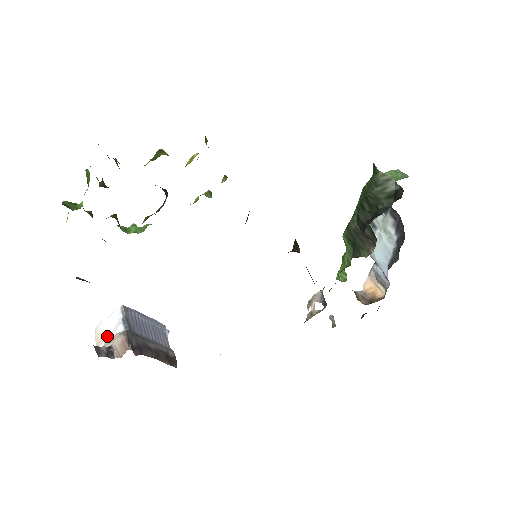
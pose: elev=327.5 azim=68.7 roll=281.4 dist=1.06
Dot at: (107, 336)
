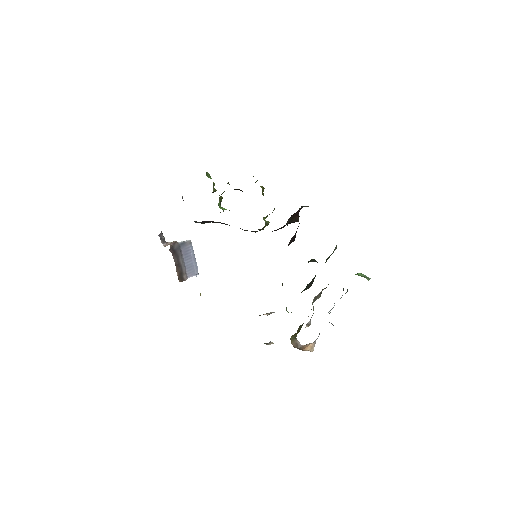
Dot at: occluded
